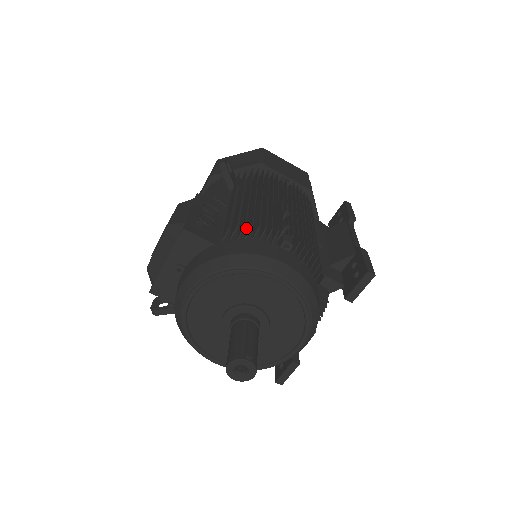
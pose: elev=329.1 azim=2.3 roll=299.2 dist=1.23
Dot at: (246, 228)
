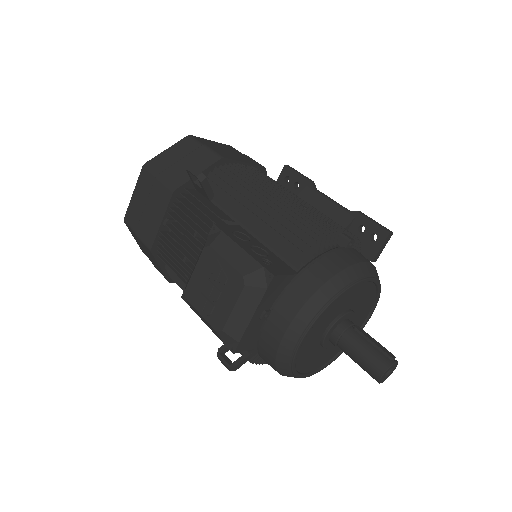
Dot at: occluded
